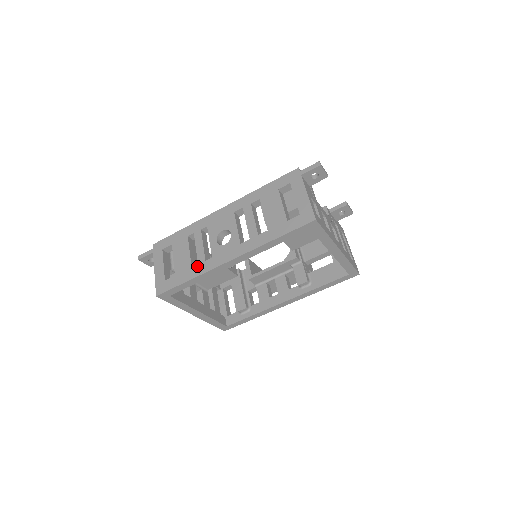
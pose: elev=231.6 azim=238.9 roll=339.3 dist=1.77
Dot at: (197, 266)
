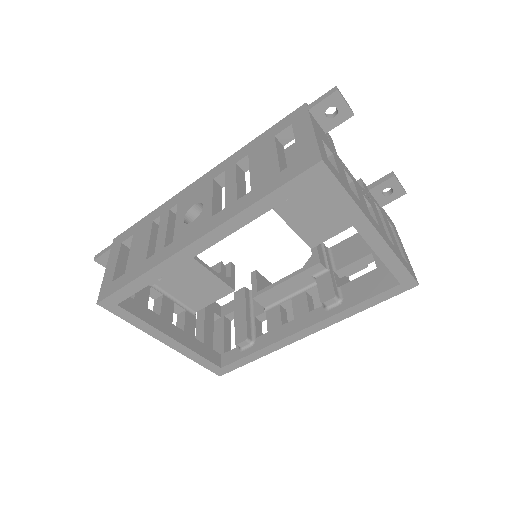
Dot at: (152, 256)
